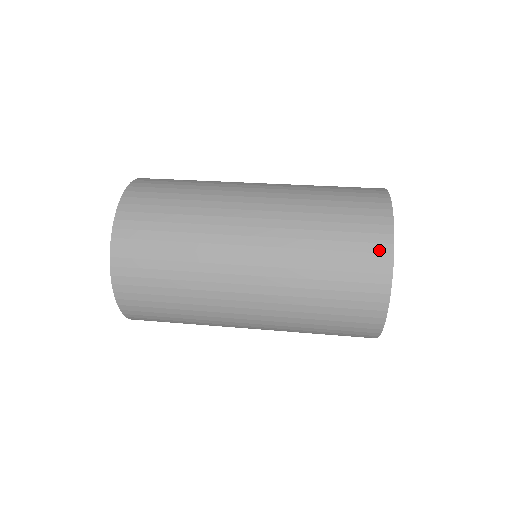
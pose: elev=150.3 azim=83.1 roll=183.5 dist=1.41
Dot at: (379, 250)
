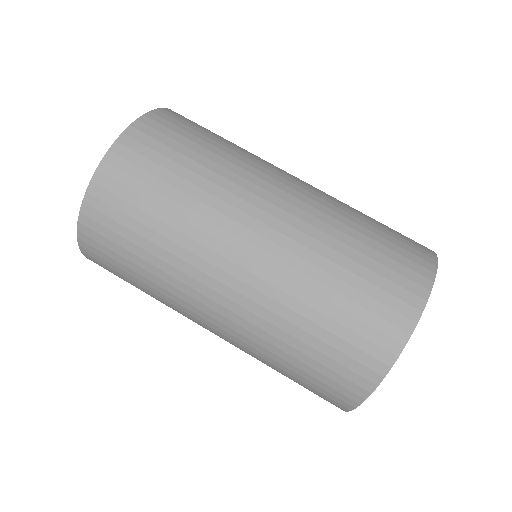
Dot at: occluded
